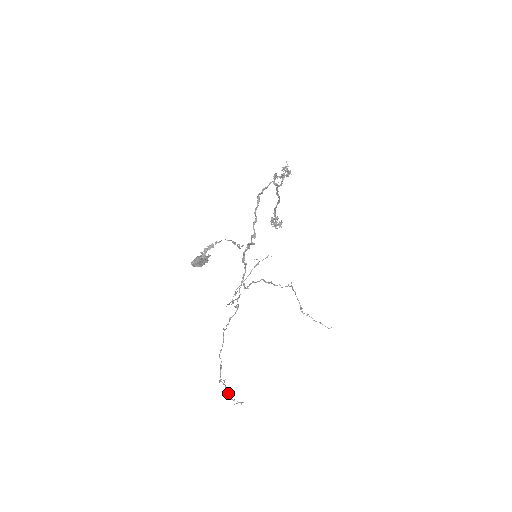
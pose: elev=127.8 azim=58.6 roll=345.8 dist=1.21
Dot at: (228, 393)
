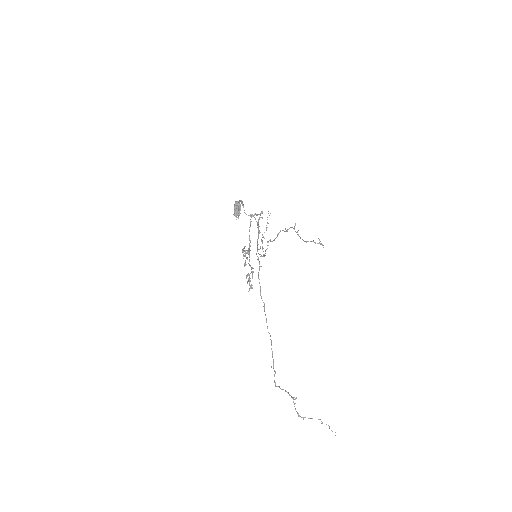
Dot at: occluded
